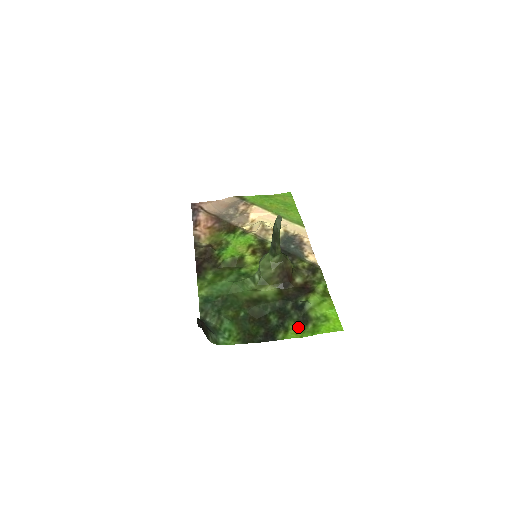
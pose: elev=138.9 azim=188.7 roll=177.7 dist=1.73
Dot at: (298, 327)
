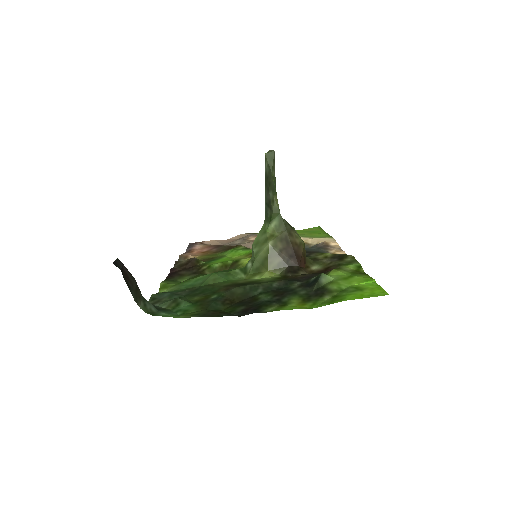
Dot at: (305, 300)
